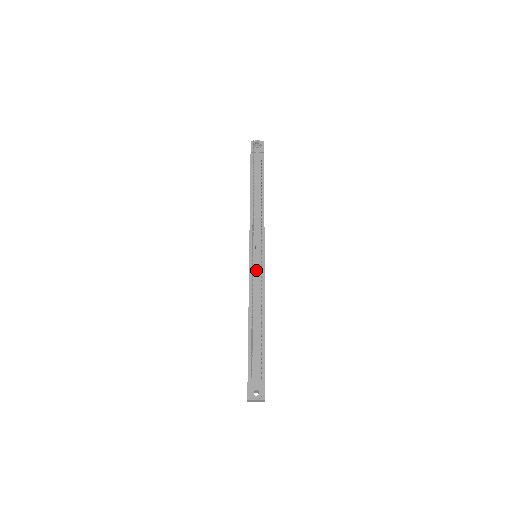
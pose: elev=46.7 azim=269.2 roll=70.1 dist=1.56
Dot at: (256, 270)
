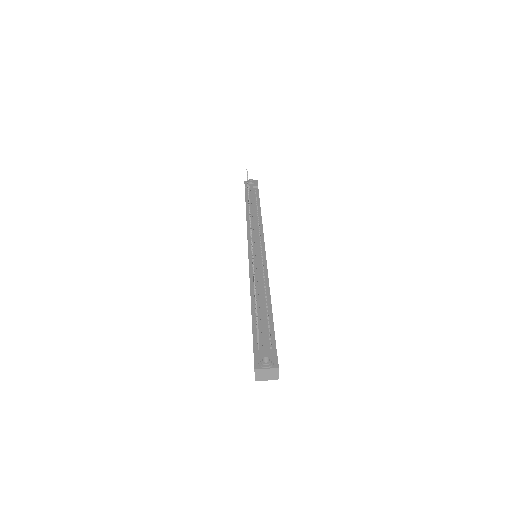
Dot at: (257, 259)
